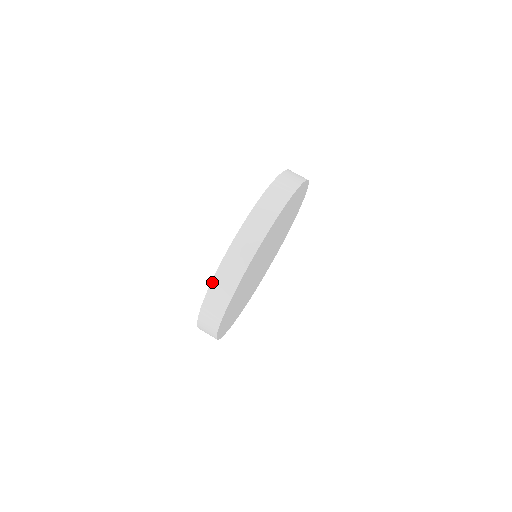
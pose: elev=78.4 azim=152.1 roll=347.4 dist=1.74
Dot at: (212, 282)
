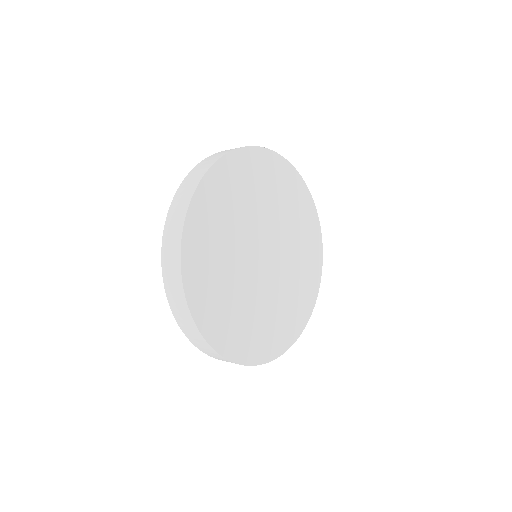
Dot at: (162, 243)
